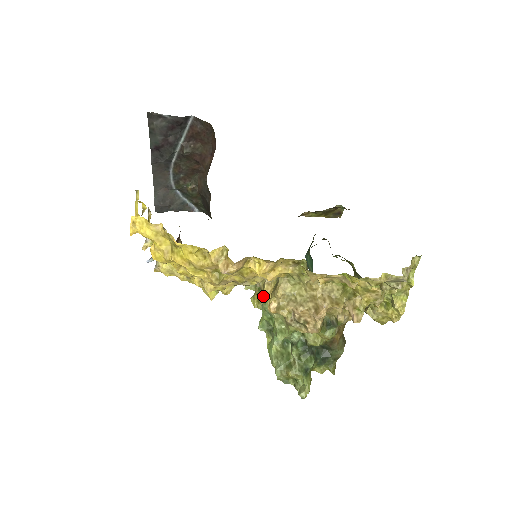
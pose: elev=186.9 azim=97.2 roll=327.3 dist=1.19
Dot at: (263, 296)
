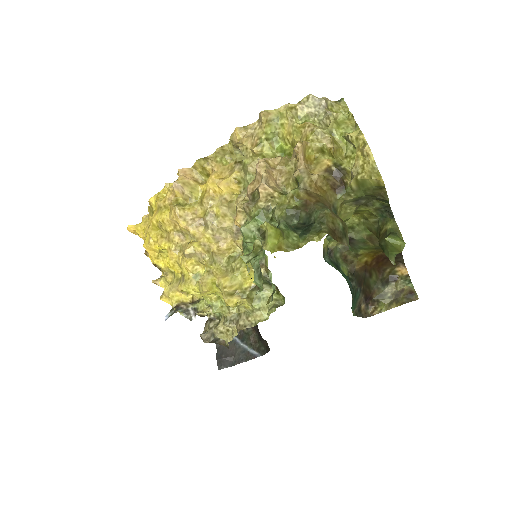
Dot at: occluded
